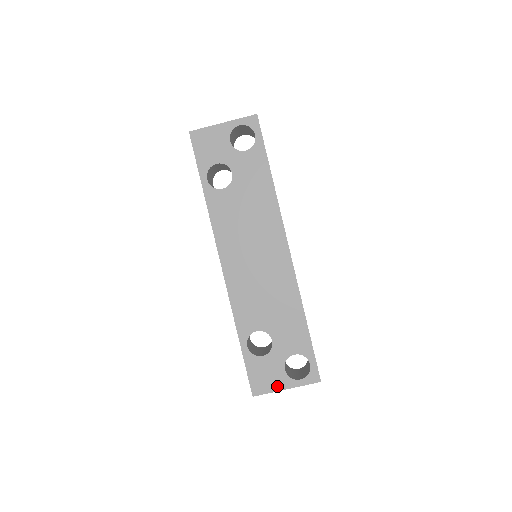
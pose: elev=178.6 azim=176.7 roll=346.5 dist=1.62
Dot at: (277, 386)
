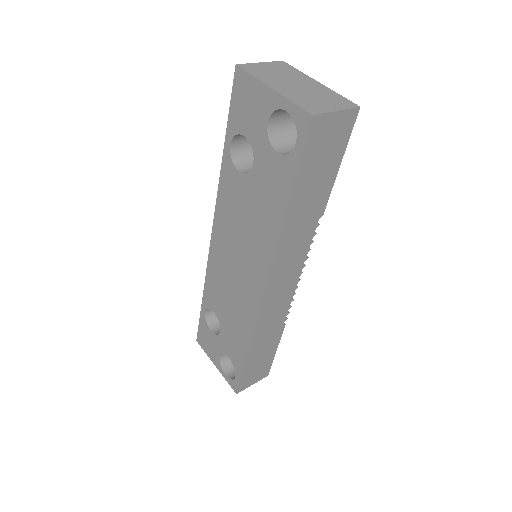
Dot at: (211, 357)
